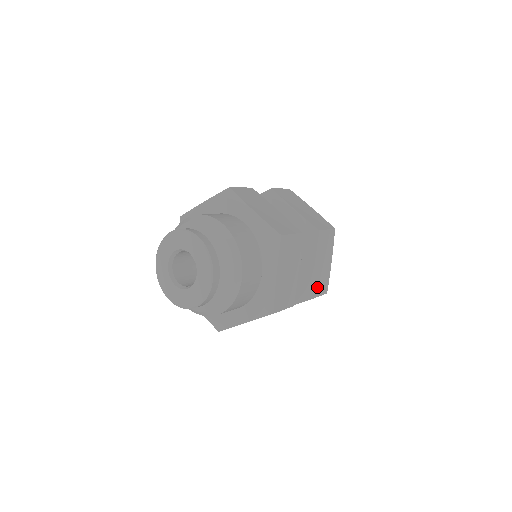
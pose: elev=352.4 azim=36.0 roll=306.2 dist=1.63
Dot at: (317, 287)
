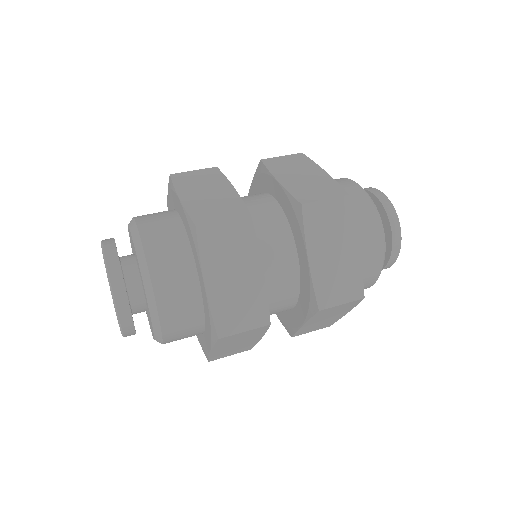
Dot at: (307, 330)
